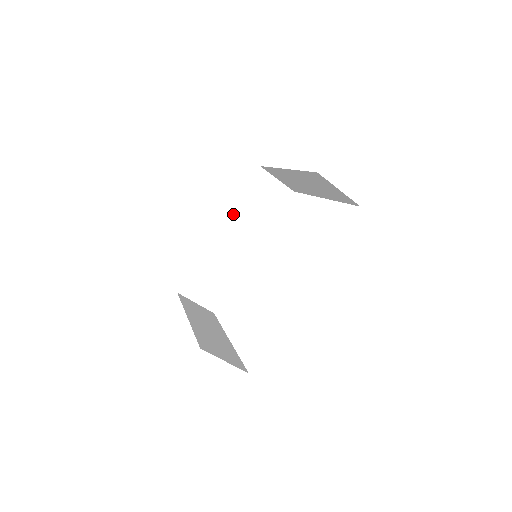
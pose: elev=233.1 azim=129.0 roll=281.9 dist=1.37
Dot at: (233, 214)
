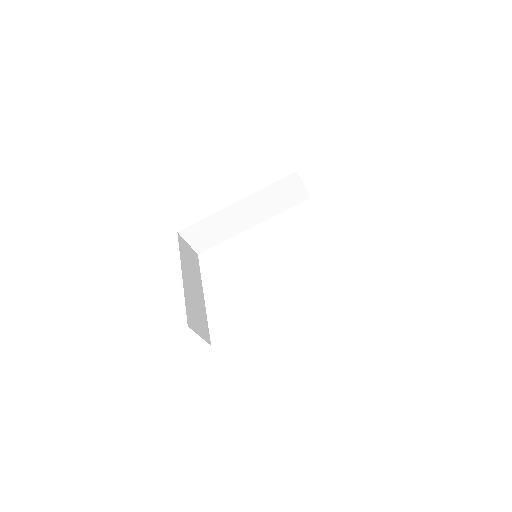
Dot at: (254, 196)
